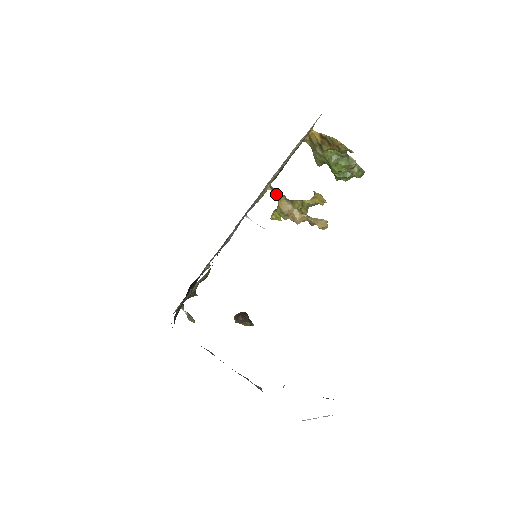
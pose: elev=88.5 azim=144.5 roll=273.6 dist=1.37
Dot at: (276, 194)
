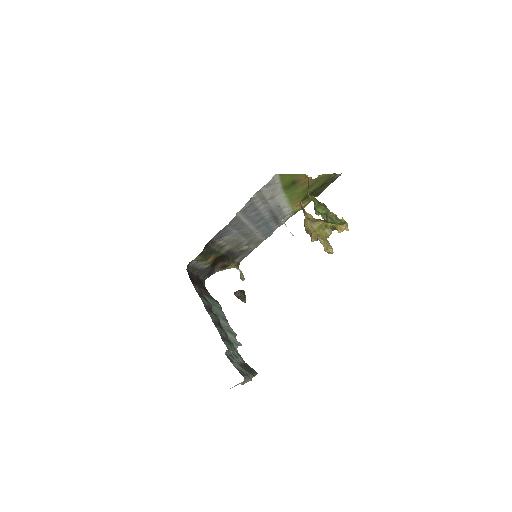
Dot at: (303, 211)
